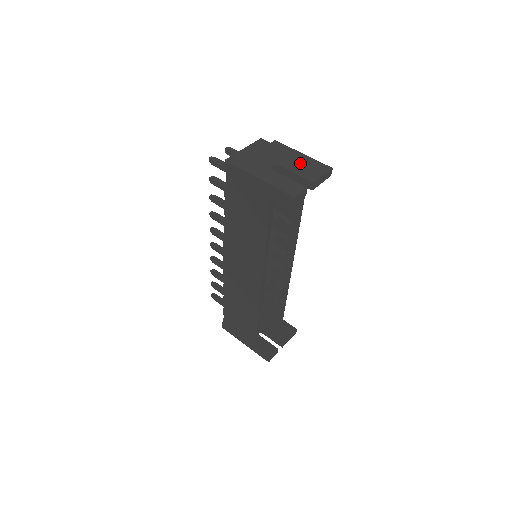
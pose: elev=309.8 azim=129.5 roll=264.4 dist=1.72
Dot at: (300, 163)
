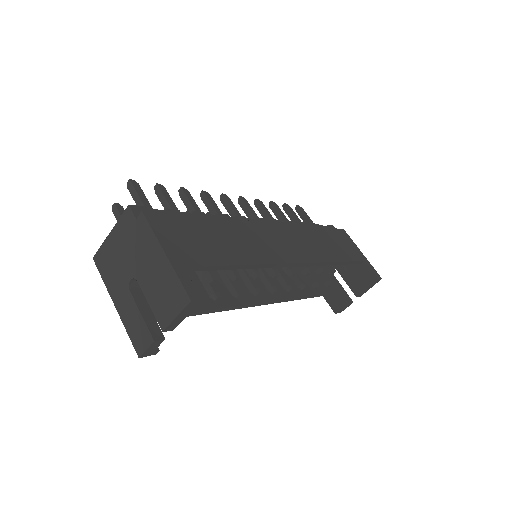
Dot at: (157, 280)
